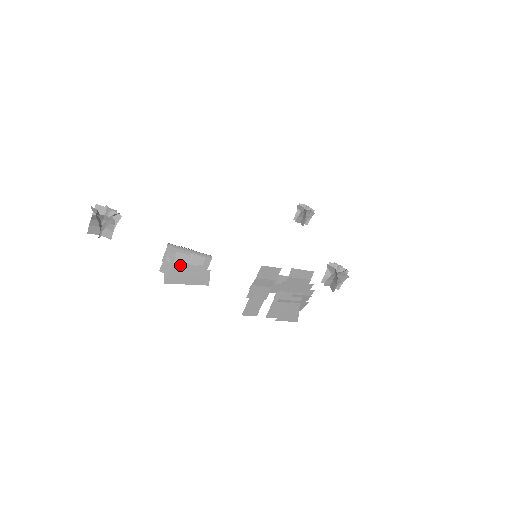
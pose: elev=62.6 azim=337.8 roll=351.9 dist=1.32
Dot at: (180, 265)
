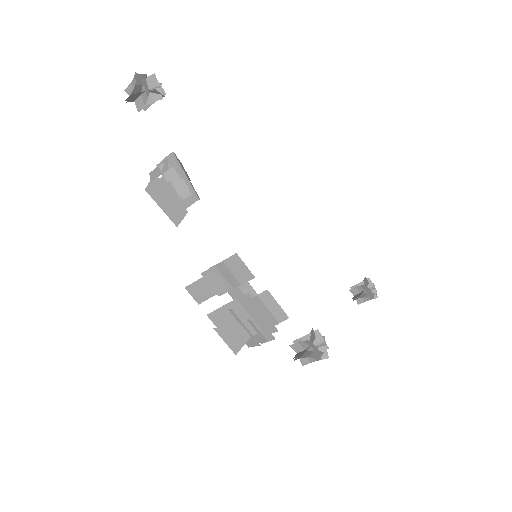
Dot at: (168, 183)
